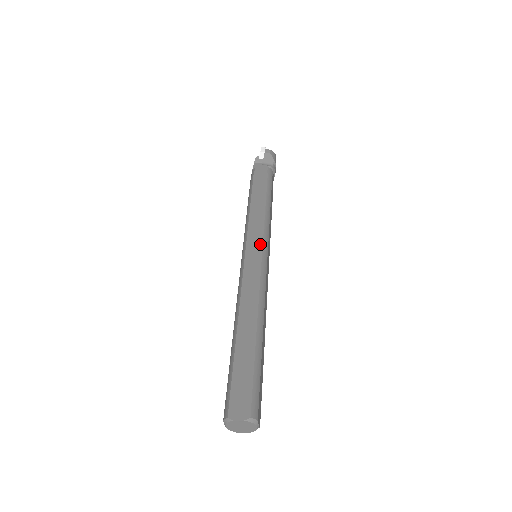
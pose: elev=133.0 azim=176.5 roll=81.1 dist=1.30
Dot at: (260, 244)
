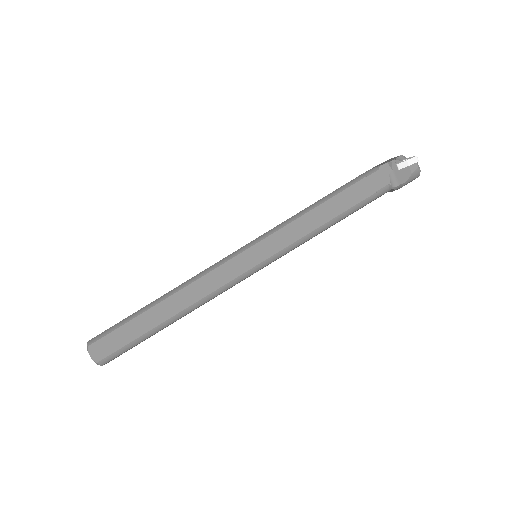
Dot at: (263, 258)
